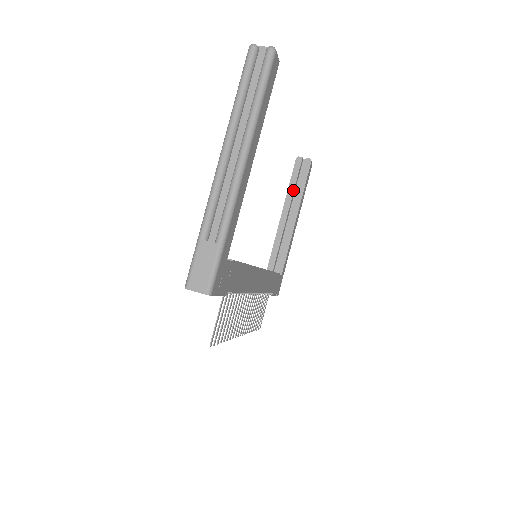
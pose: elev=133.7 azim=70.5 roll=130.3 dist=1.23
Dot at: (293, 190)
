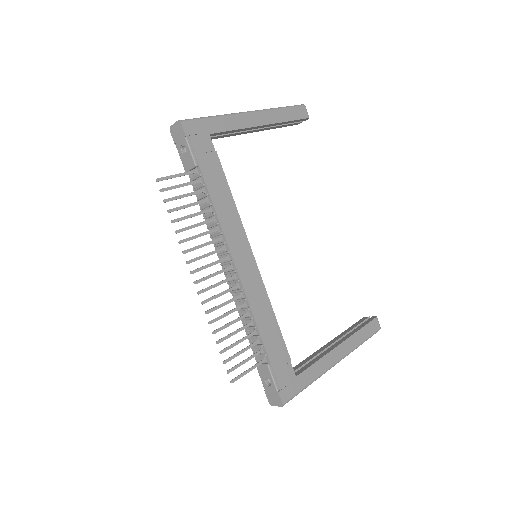
Dot at: (348, 331)
